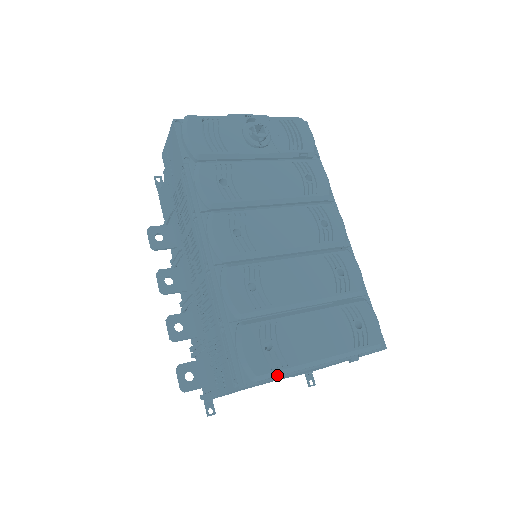
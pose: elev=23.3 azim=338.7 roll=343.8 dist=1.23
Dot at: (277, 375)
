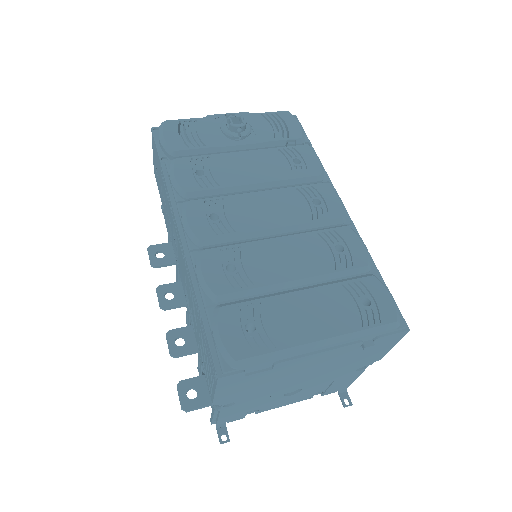
Dot at: (263, 360)
